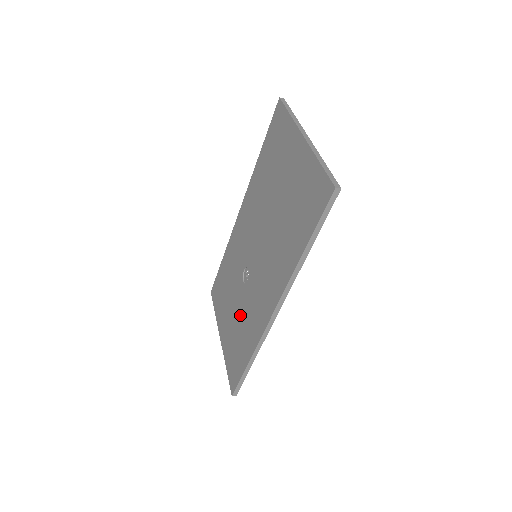
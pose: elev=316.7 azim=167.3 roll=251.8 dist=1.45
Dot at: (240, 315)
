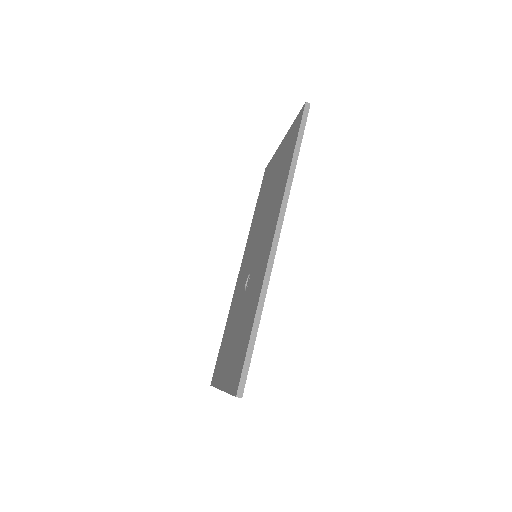
Dot at: (243, 315)
